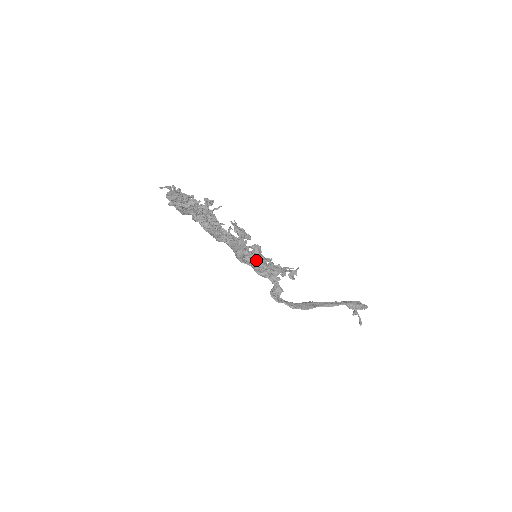
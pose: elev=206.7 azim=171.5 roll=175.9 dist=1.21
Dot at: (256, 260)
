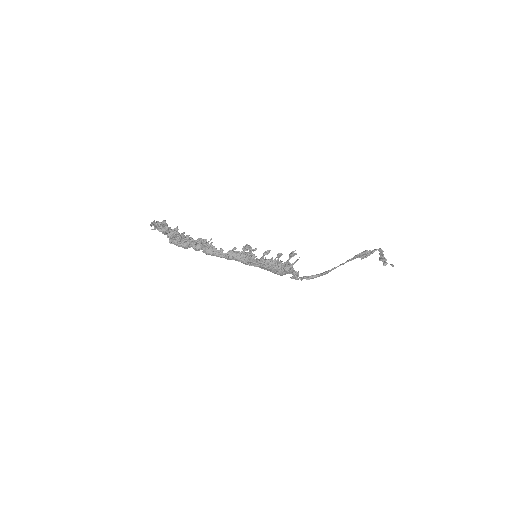
Dot at: (260, 260)
